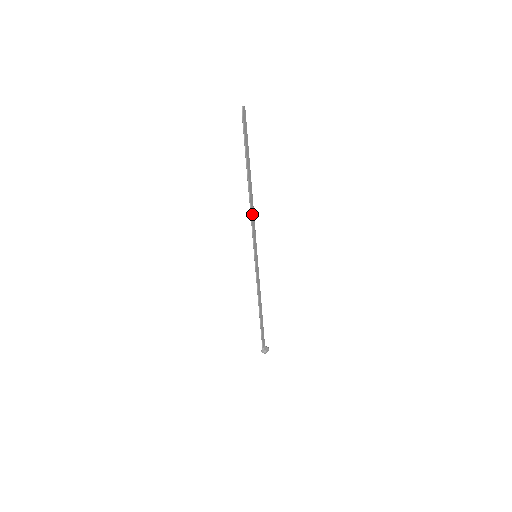
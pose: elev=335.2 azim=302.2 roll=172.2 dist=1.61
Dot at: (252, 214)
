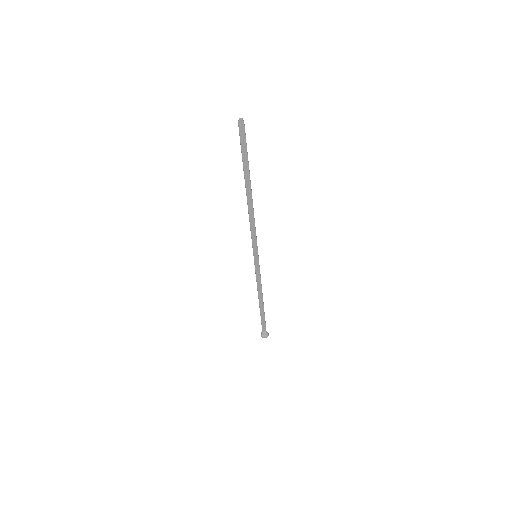
Dot at: (251, 219)
